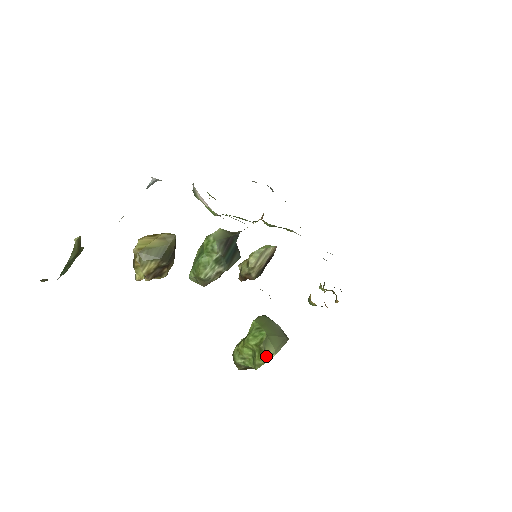
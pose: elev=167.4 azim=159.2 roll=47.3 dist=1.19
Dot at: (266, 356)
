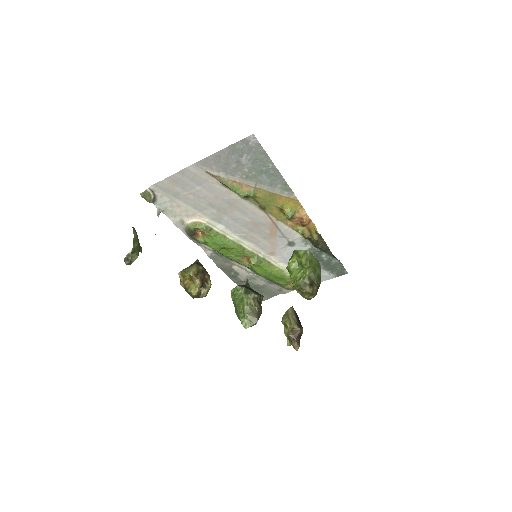
Dot at: (303, 253)
